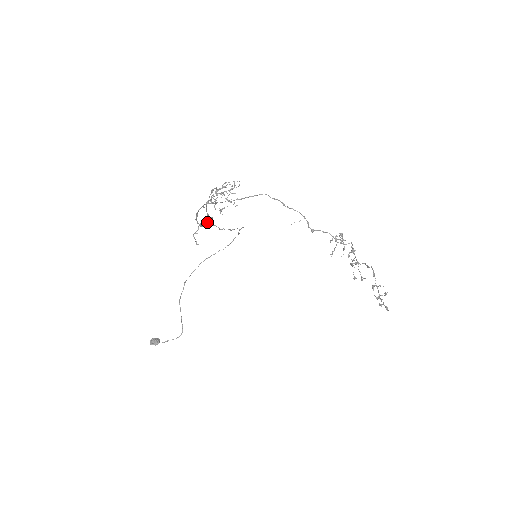
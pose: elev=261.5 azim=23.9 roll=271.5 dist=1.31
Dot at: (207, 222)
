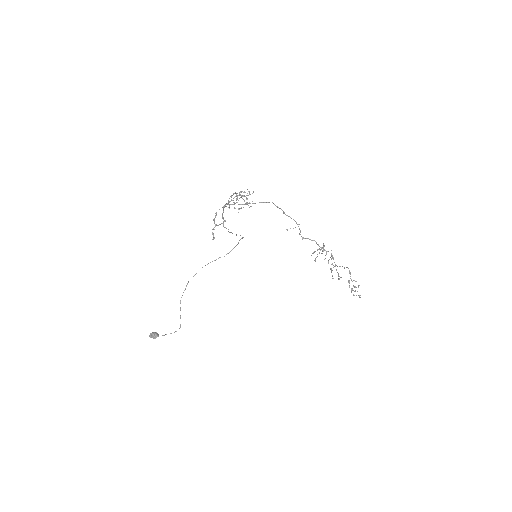
Dot at: occluded
